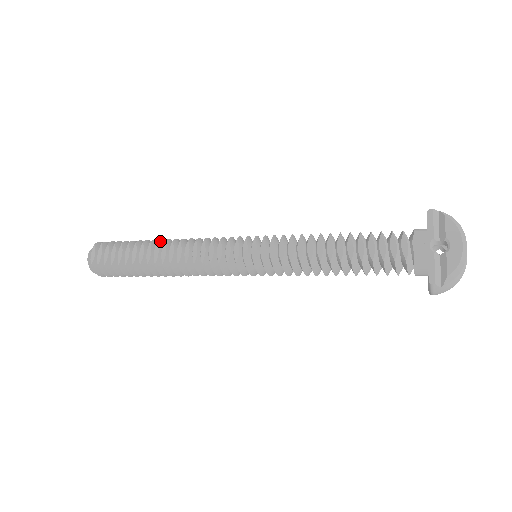
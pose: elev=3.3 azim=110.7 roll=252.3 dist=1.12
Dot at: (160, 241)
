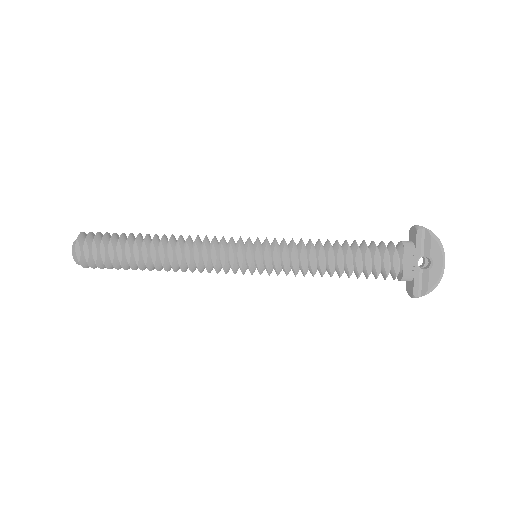
Dot at: (154, 239)
